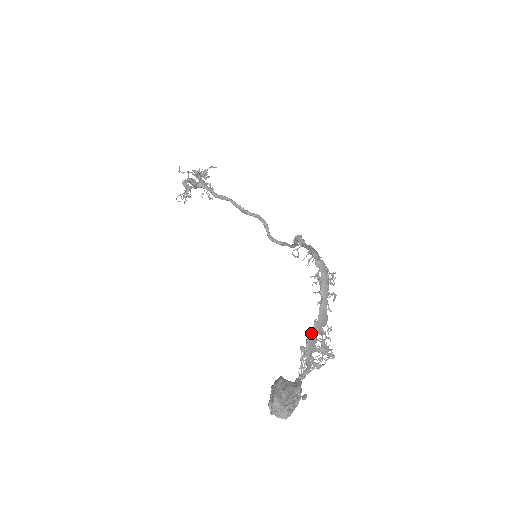
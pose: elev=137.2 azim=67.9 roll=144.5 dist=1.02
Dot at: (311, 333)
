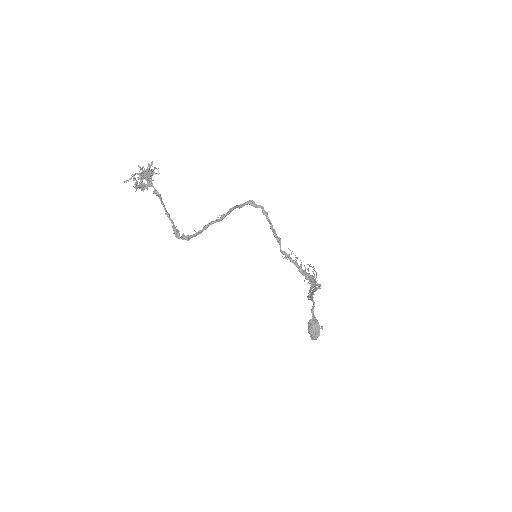
Dot at: occluded
